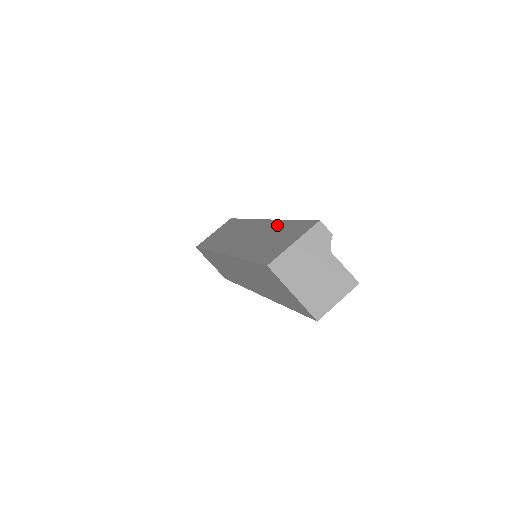
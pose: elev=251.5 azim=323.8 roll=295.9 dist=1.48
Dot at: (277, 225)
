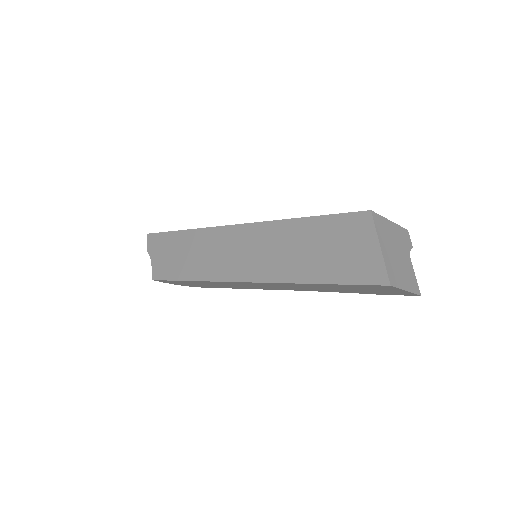
Dot at: occluded
